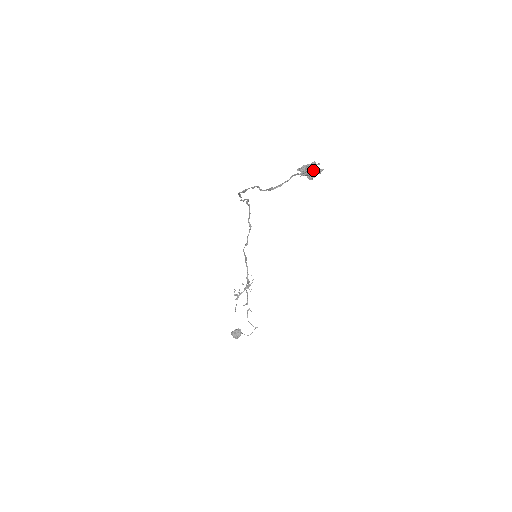
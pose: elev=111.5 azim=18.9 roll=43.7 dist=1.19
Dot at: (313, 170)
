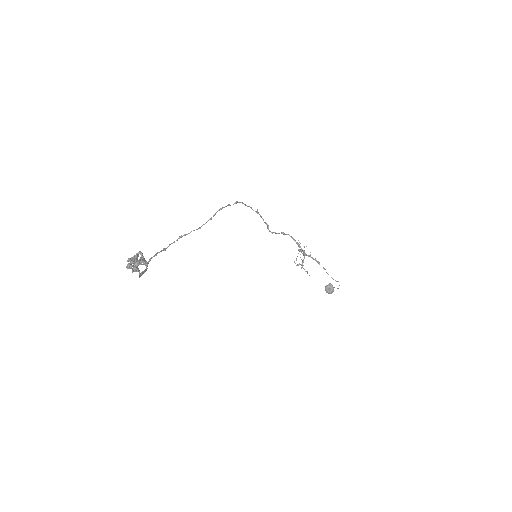
Dot at: (134, 264)
